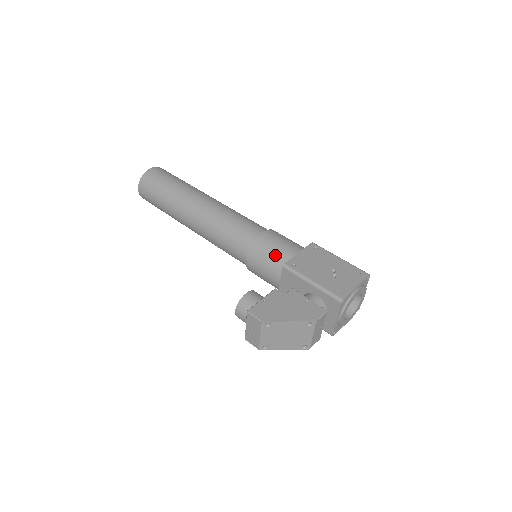
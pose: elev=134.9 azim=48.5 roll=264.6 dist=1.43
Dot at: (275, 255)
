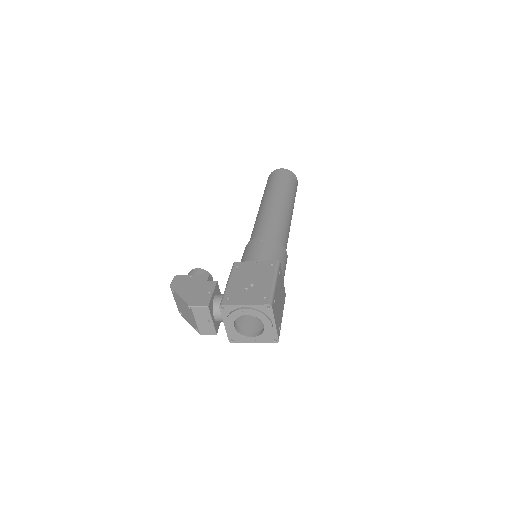
Dot at: (246, 256)
